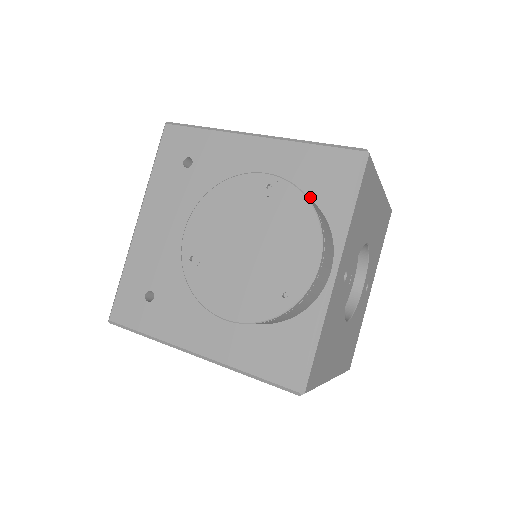
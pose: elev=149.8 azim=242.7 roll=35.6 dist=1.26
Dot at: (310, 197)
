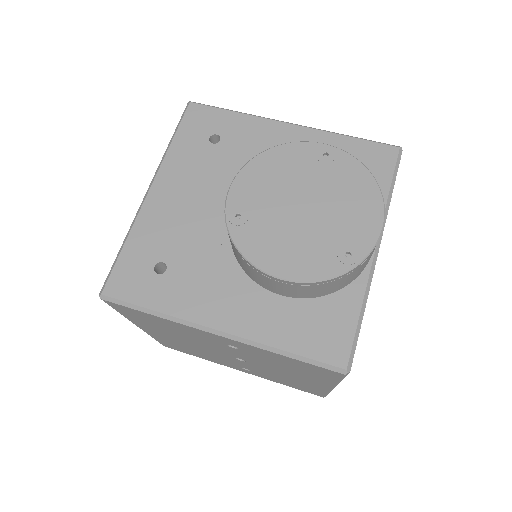
Dot at: occluded
